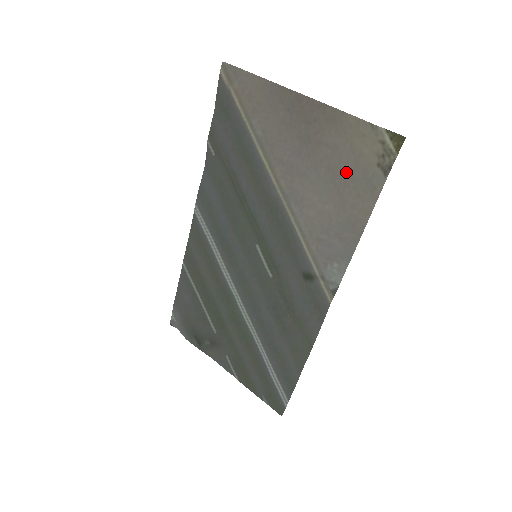
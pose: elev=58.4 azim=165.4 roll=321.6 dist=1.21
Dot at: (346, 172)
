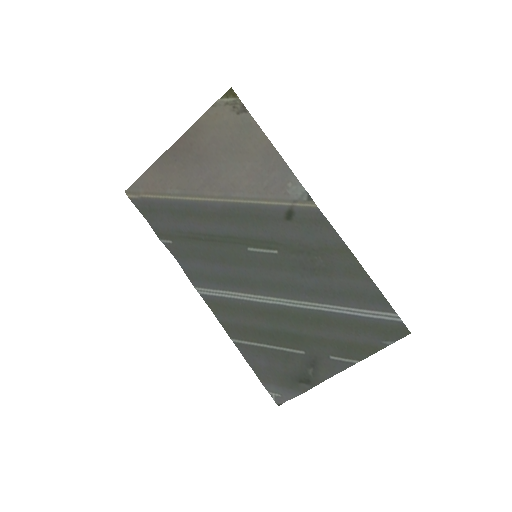
Dot at: (232, 140)
